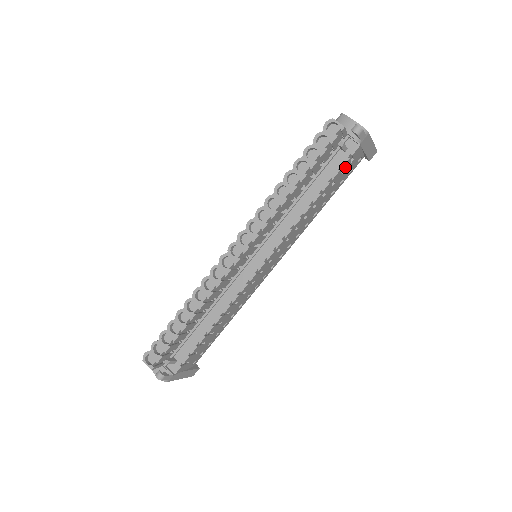
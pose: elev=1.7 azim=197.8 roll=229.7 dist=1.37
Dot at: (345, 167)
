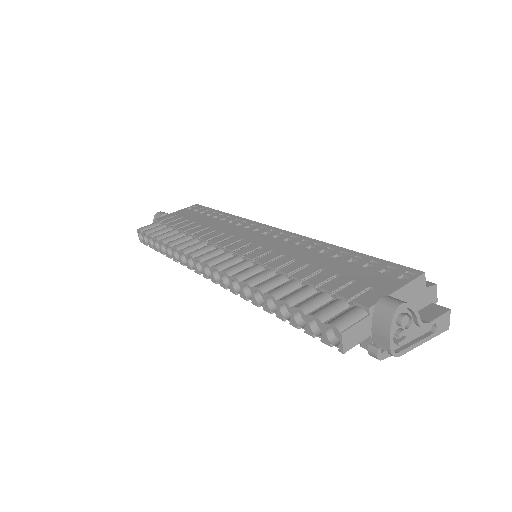
Dot at: occluded
